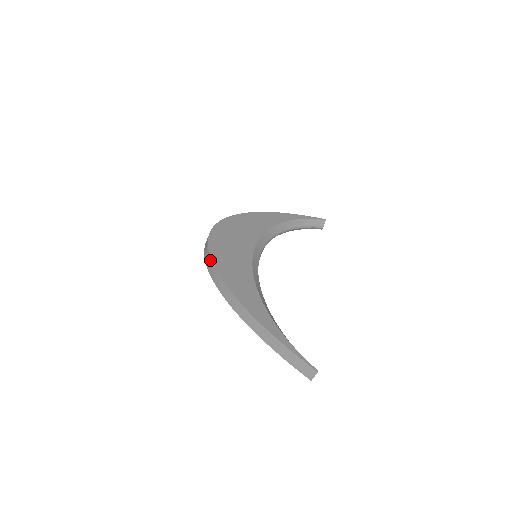
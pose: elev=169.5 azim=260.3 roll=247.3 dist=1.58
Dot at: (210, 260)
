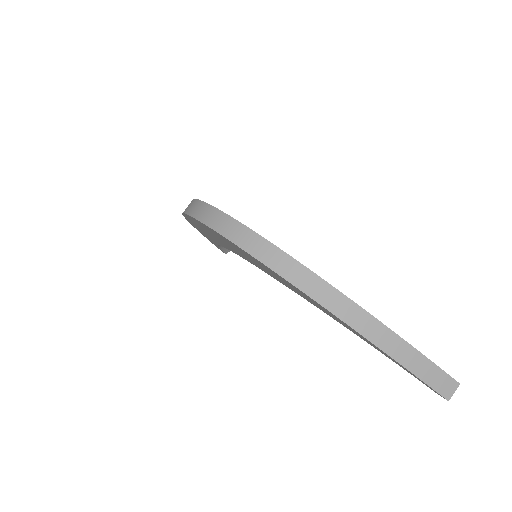
Dot at: (261, 239)
